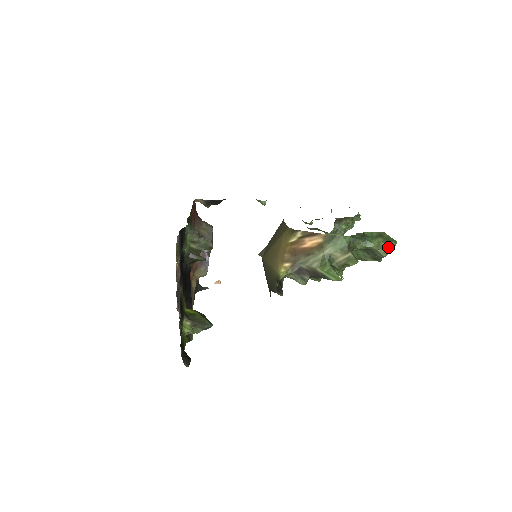
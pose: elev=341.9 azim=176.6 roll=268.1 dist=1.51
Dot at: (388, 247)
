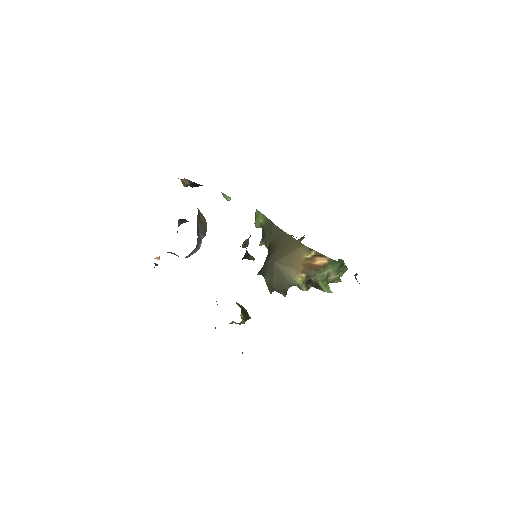
Dot at: (345, 271)
